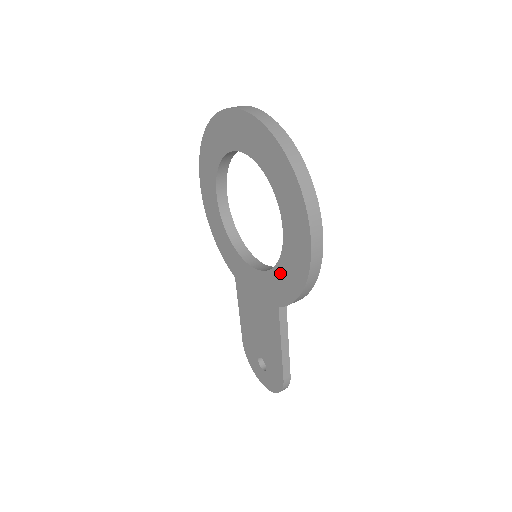
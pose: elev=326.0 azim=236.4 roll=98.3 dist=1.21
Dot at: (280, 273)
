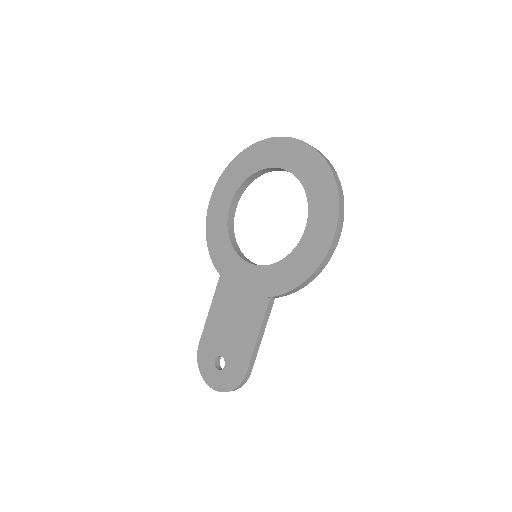
Dot at: (287, 265)
